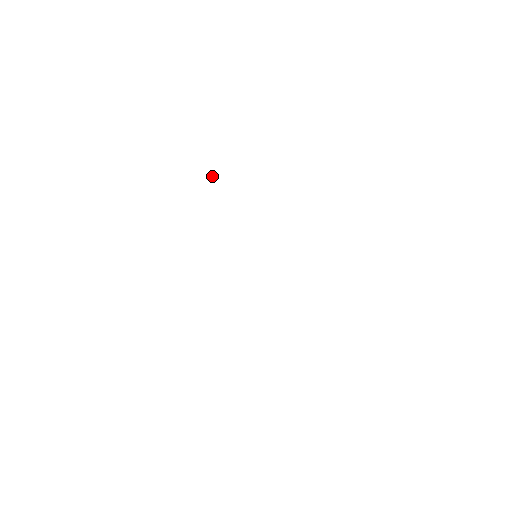
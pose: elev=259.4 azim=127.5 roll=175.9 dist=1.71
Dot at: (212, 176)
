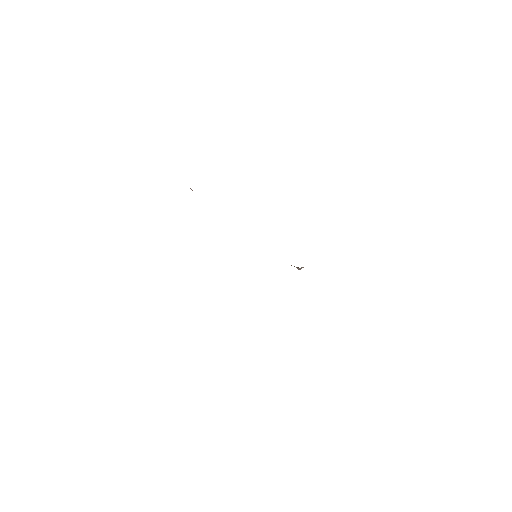
Dot at: occluded
